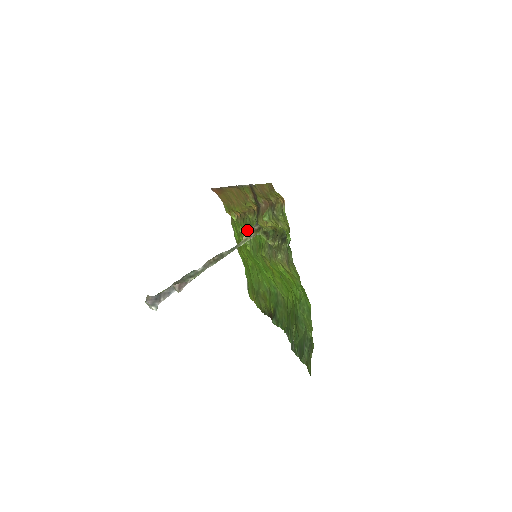
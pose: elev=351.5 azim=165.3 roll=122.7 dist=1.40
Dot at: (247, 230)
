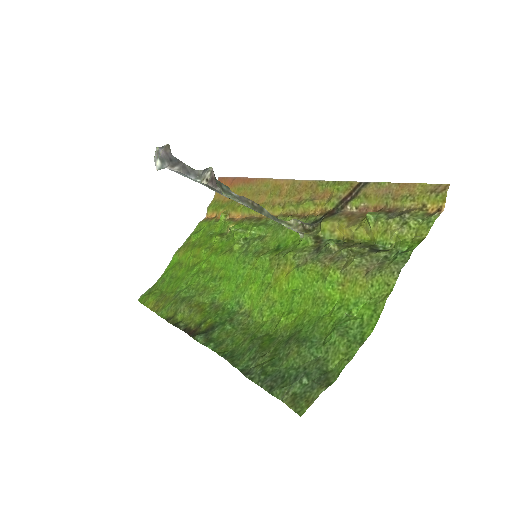
Dot at: occluded
